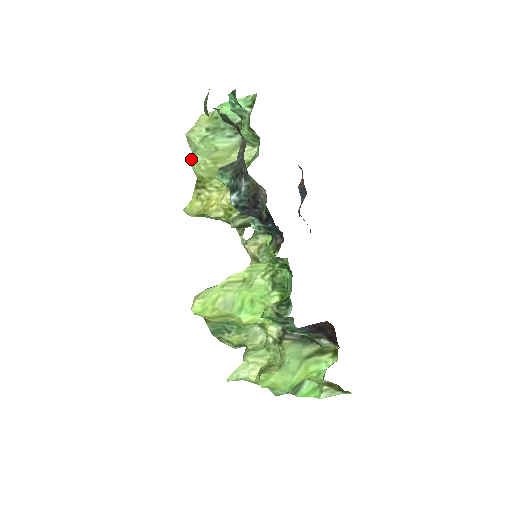
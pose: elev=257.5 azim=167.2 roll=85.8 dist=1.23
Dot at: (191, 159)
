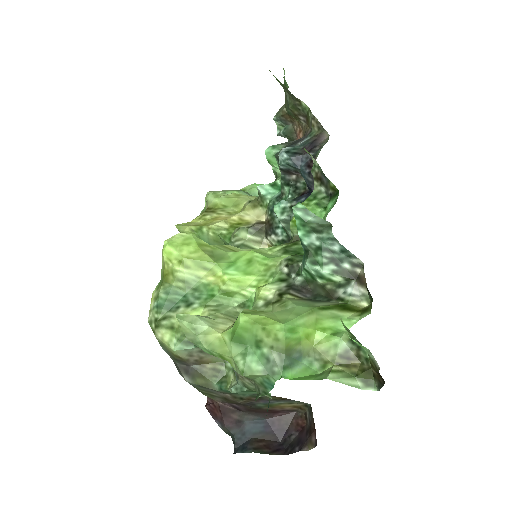
Dot at: (211, 194)
